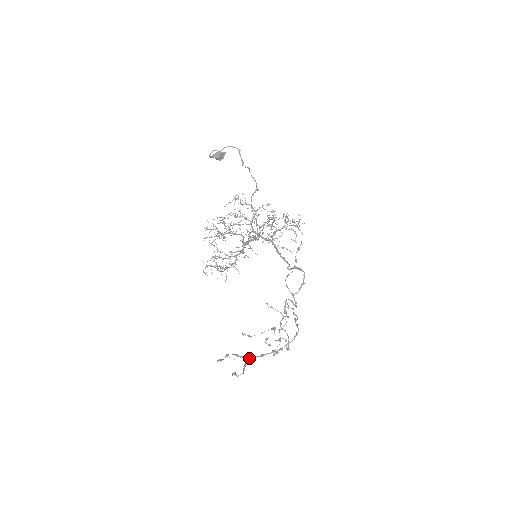
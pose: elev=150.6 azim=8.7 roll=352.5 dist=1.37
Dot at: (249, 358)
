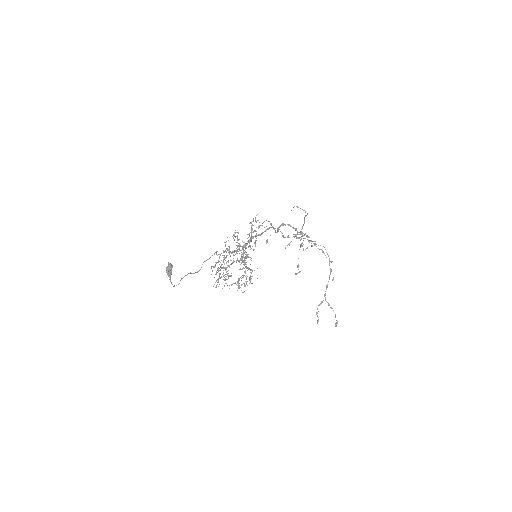
Dot at: (325, 298)
